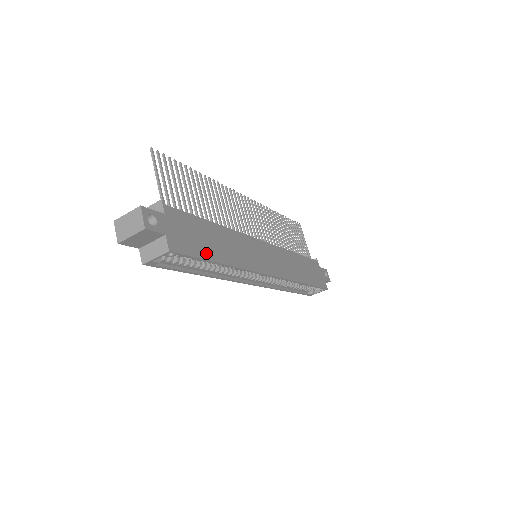
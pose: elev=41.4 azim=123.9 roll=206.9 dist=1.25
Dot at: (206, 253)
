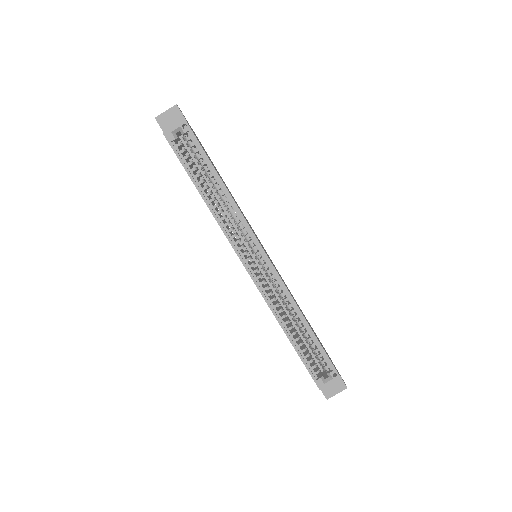
Dot at: occluded
